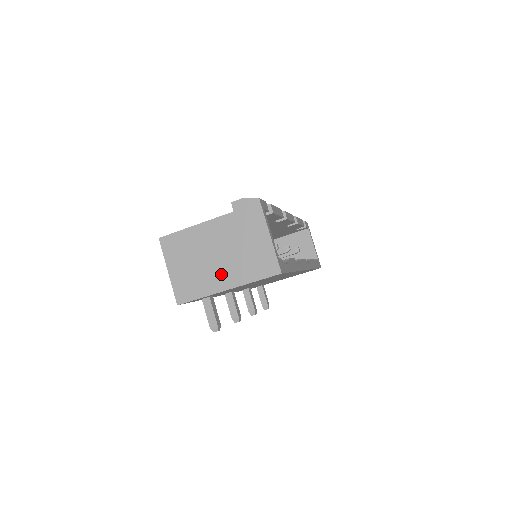
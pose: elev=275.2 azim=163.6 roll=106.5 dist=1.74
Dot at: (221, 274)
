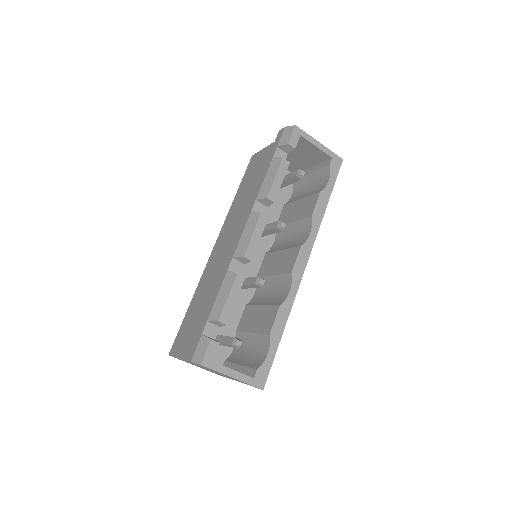
Dot at: occluded
